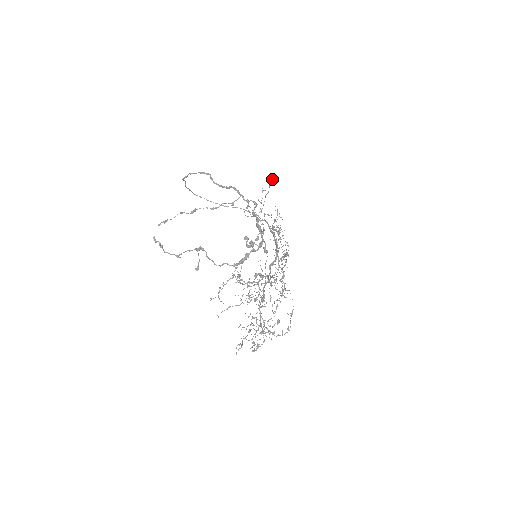
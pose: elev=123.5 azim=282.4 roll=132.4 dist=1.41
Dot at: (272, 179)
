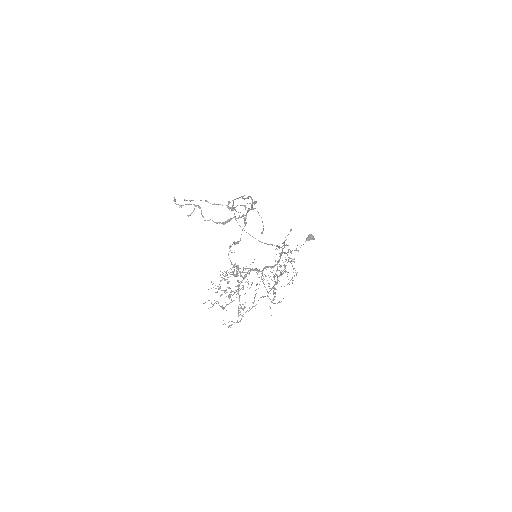
Dot at: (309, 236)
